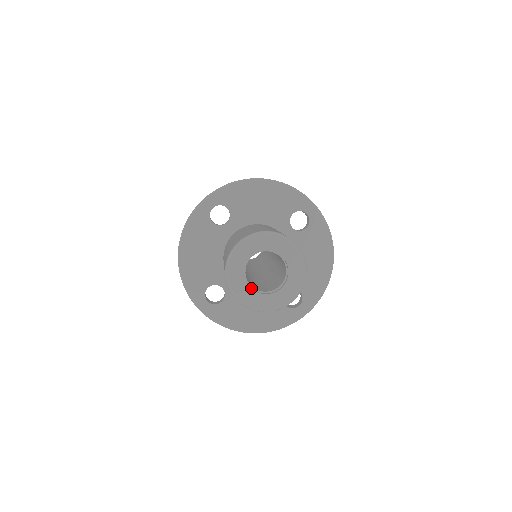
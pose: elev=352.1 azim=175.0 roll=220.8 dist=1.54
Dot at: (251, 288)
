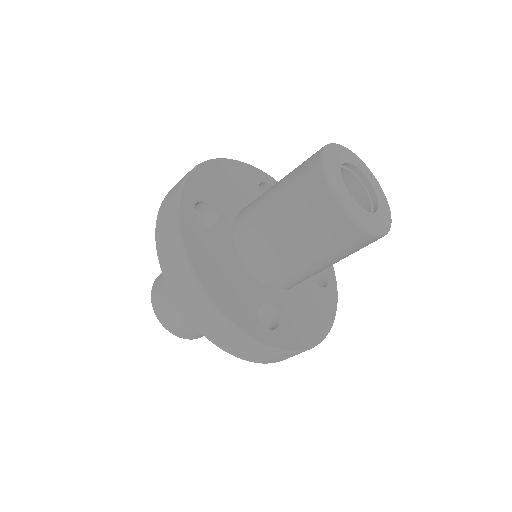
Dot at: (340, 176)
